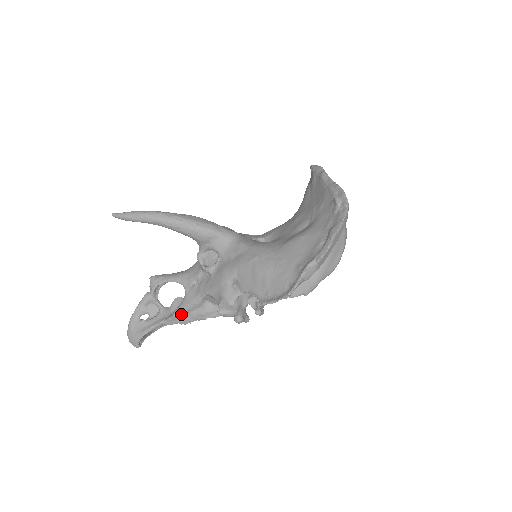
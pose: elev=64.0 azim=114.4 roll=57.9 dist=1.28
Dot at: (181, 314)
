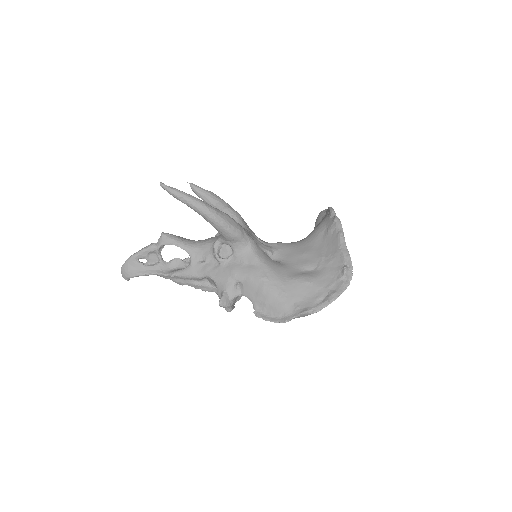
Dot at: (179, 277)
